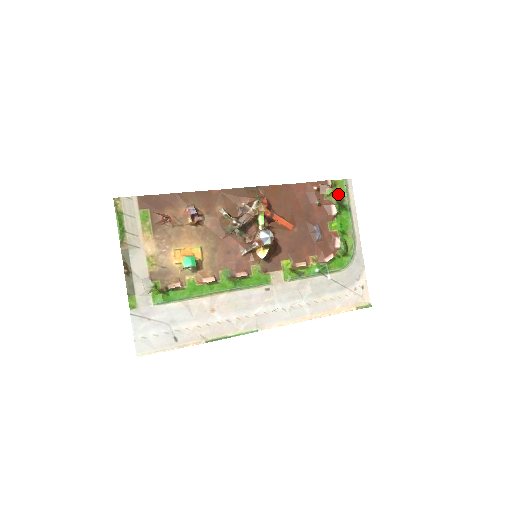
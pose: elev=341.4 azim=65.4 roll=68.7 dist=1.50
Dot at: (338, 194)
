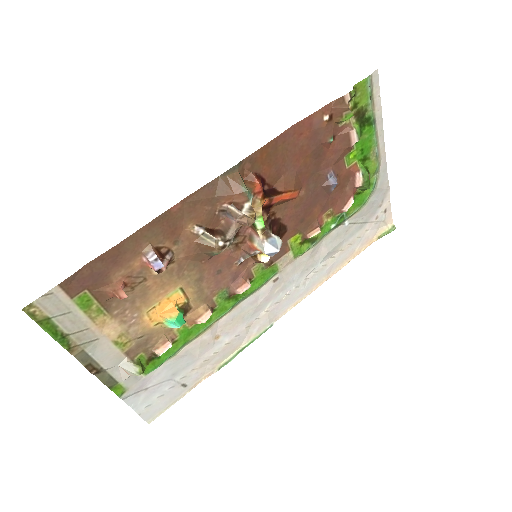
Dot at: (358, 106)
